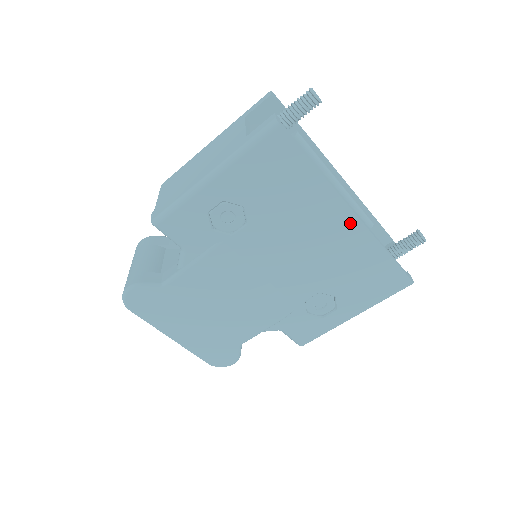
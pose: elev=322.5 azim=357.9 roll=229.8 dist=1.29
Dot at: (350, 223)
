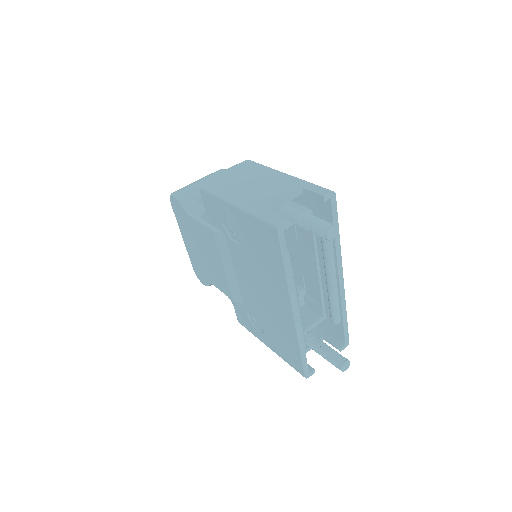
Dot at: (288, 312)
